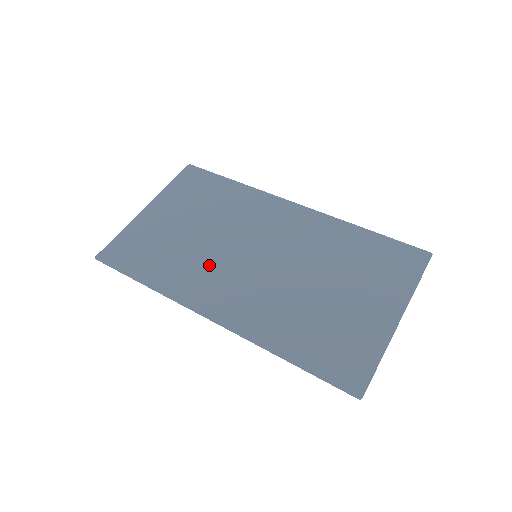
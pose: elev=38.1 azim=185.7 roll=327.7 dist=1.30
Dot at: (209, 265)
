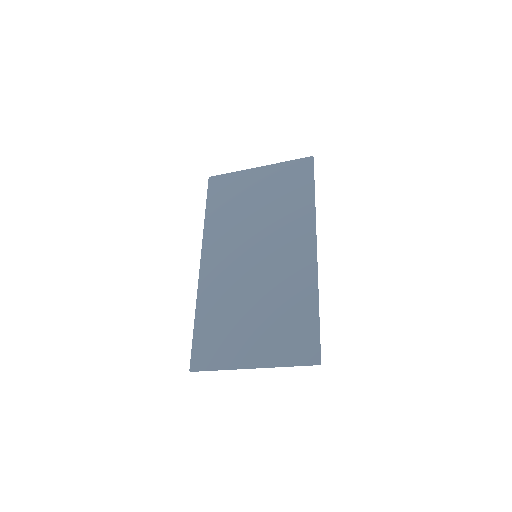
Dot at: (235, 236)
